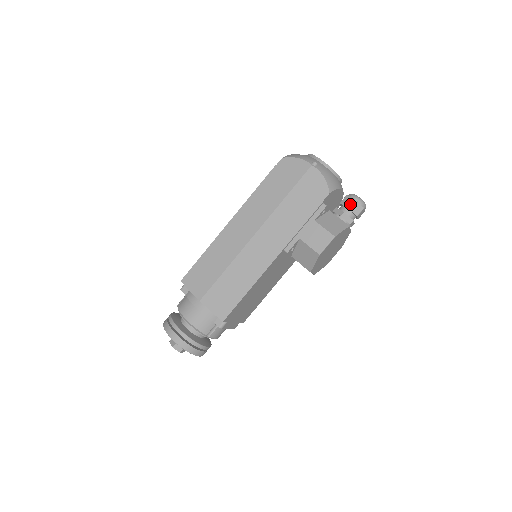
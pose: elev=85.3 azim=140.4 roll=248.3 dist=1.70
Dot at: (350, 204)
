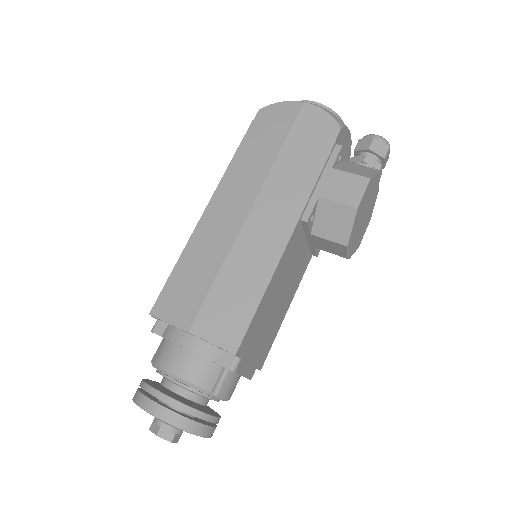
Dot at: (370, 144)
